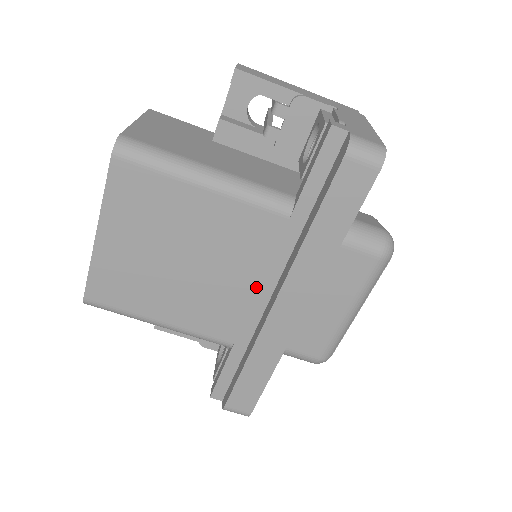
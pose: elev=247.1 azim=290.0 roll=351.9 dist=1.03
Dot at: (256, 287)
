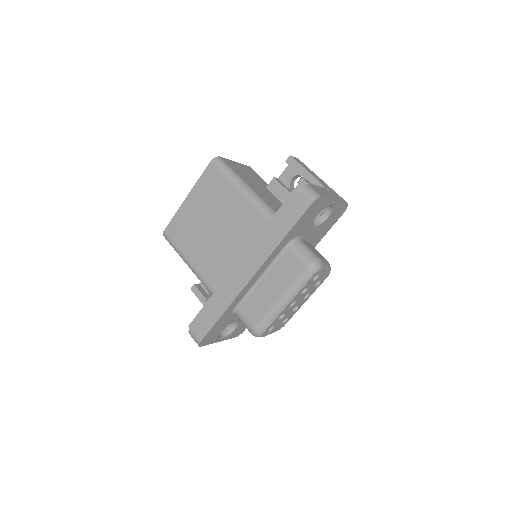
Dot at: (239, 258)
